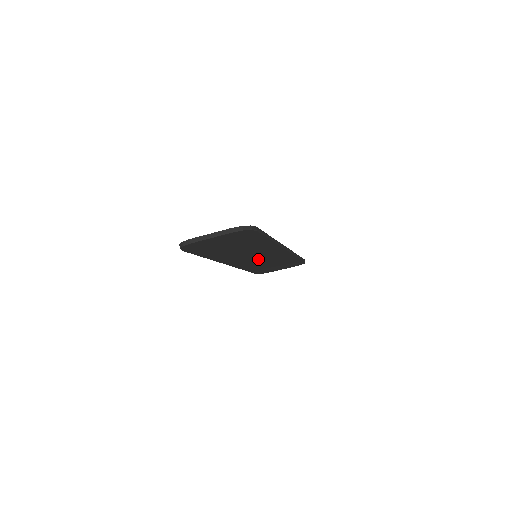
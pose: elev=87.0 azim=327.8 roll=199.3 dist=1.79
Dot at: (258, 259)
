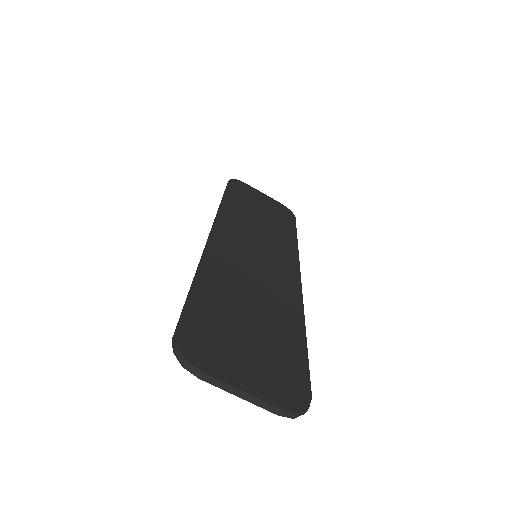
Dot at: occluded
